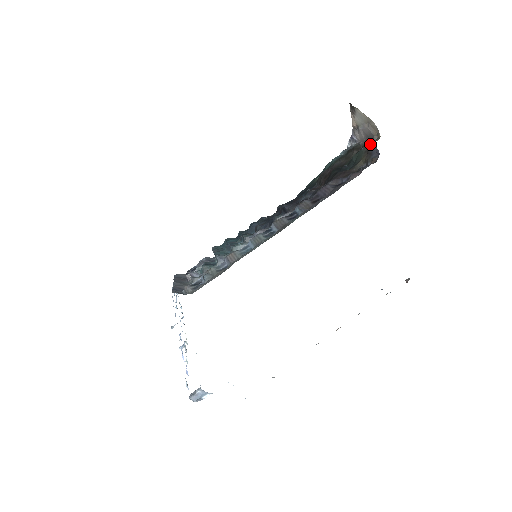
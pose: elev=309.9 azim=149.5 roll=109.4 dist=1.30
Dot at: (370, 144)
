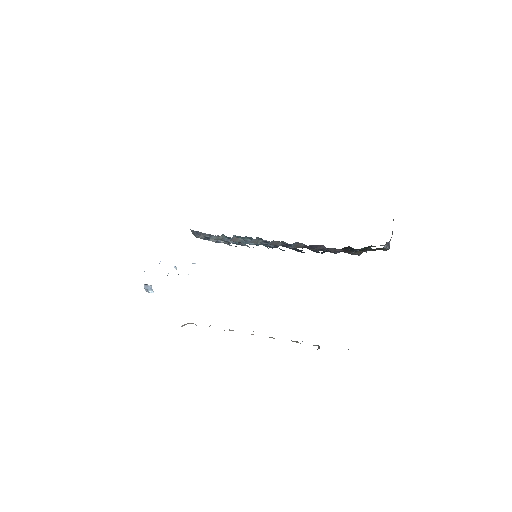
Dot at: occluded
